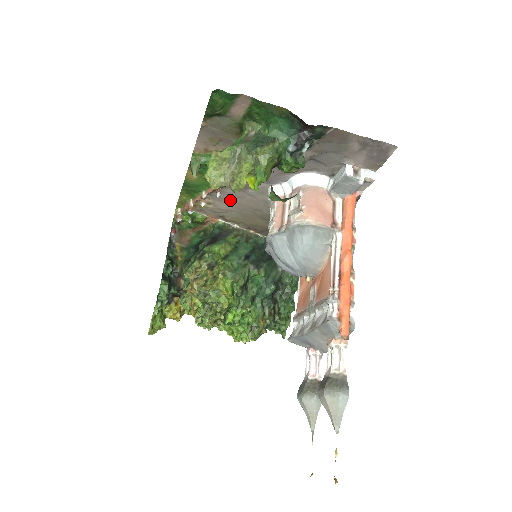
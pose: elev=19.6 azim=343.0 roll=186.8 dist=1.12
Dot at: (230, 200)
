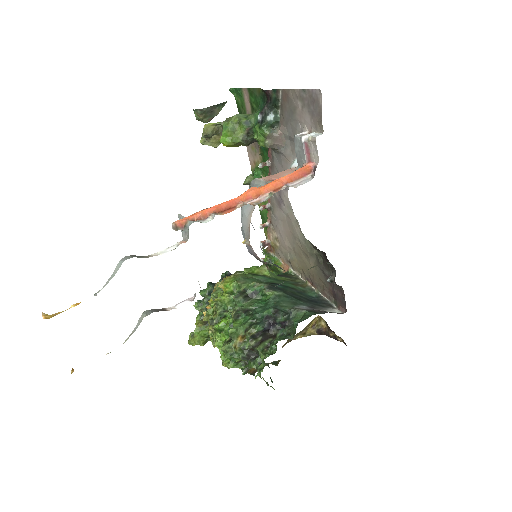
Dot at: (281, 228)
